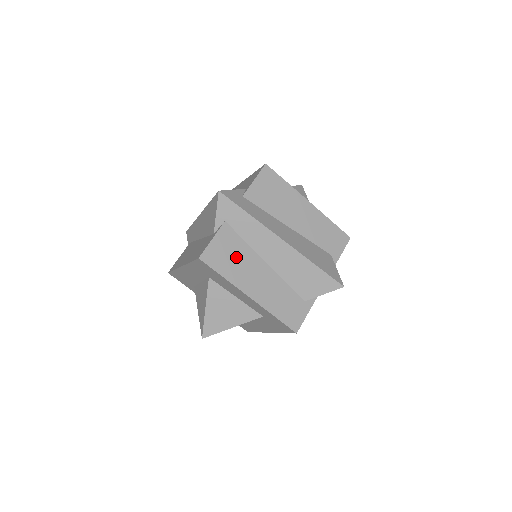
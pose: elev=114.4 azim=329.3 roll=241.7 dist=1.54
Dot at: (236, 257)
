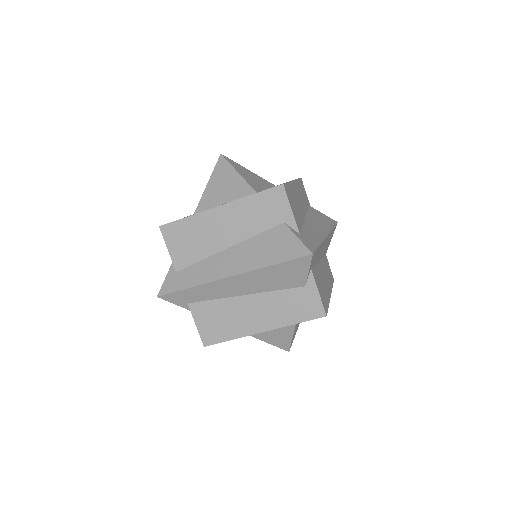
Dot at: (222, 317)
